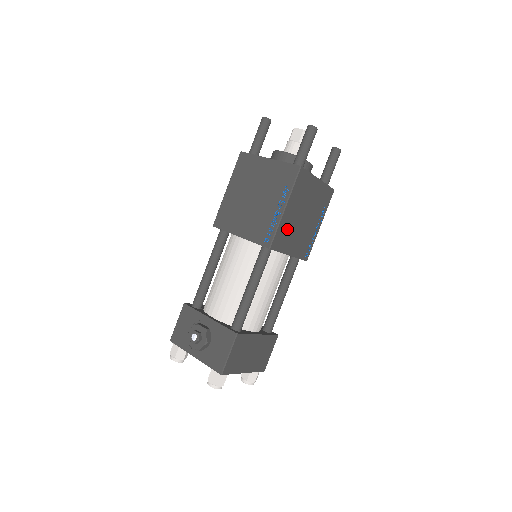
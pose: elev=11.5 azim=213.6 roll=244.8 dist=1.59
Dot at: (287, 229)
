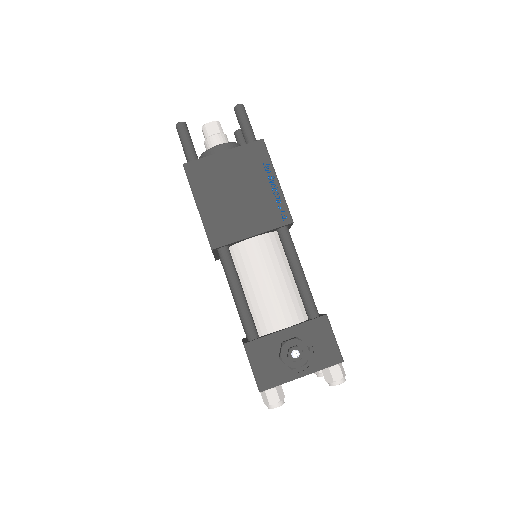
Dot at: occluded
